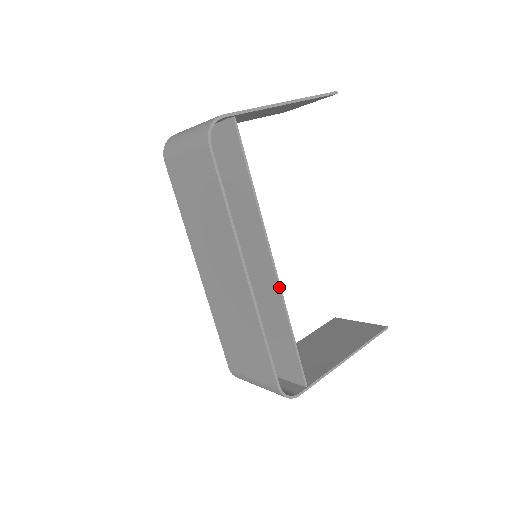
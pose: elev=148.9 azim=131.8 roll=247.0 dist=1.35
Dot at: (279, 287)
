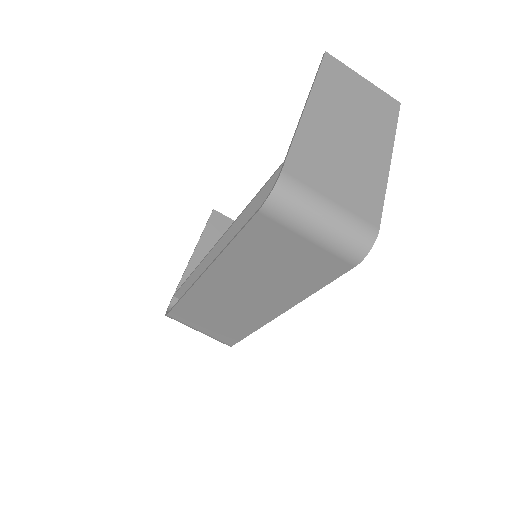
Dot at: occluded
